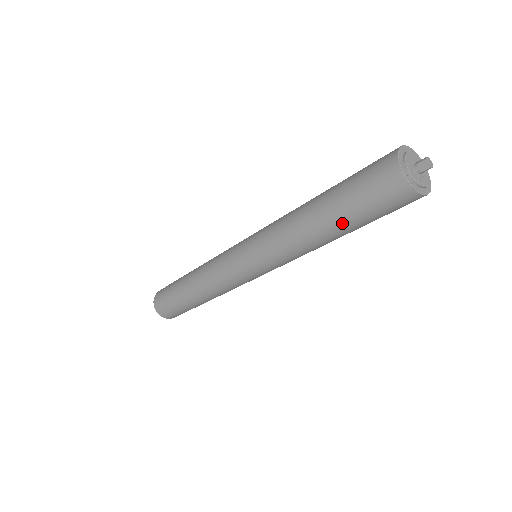
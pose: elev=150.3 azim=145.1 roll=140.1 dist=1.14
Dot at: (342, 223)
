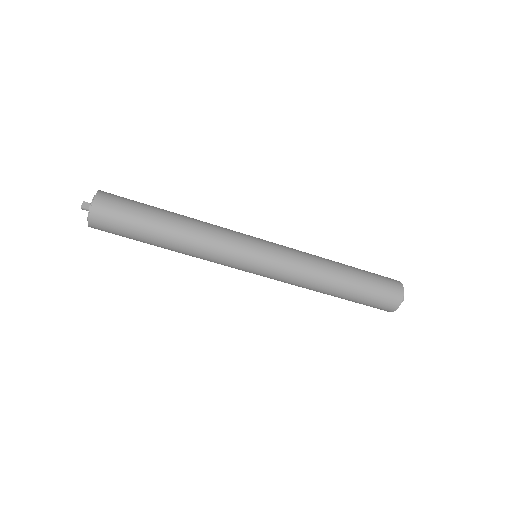
Dot at: (356, 284)
